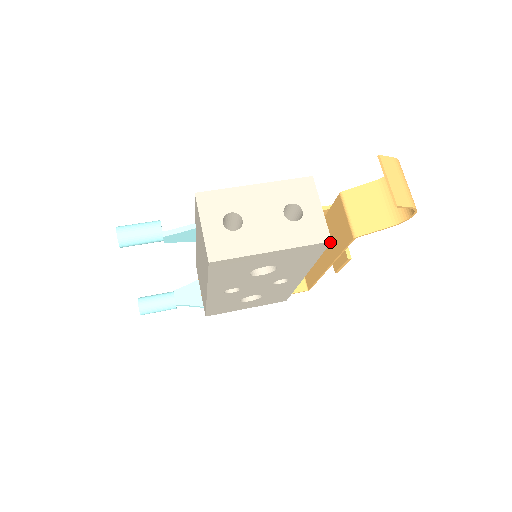
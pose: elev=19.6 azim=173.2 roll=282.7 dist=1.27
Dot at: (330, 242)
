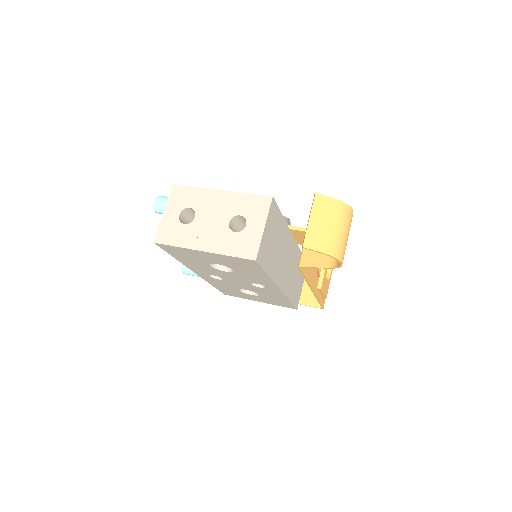
Dot at: (256, 261)
